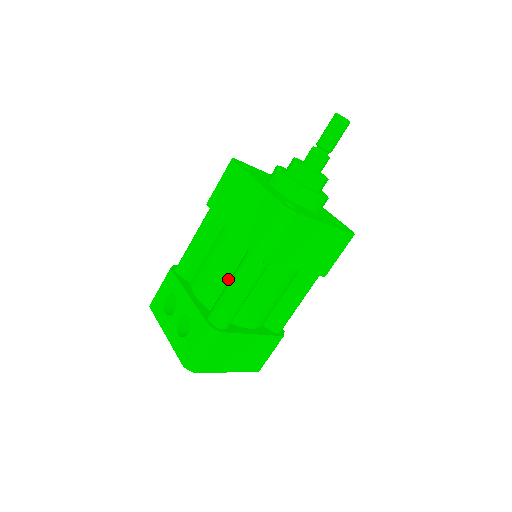
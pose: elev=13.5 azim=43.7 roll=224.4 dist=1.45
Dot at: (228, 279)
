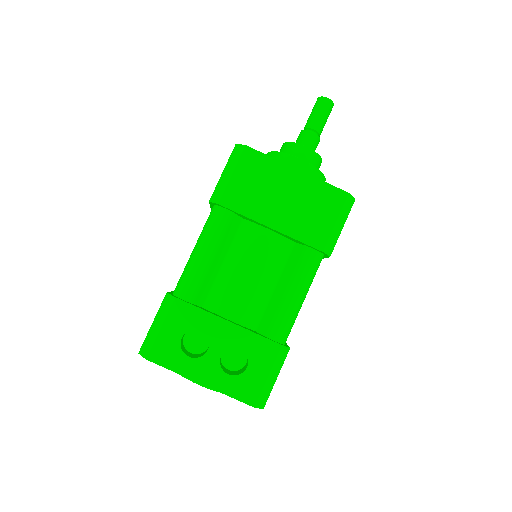
Dot at: (273, 287)
